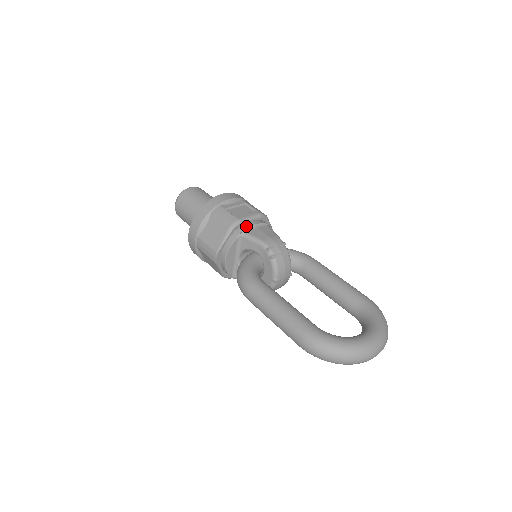
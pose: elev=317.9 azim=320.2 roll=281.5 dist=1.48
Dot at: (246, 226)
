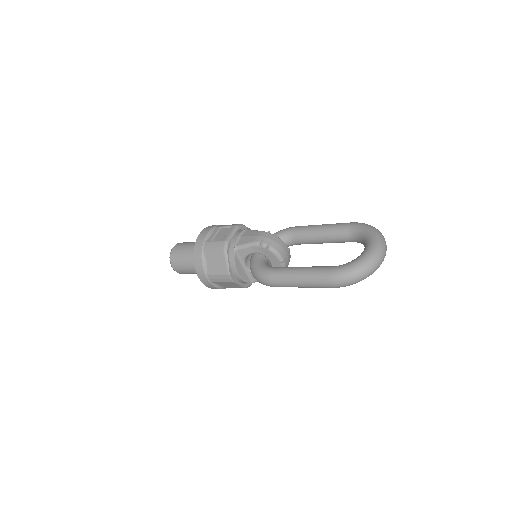
Dot at: (234, 241)
